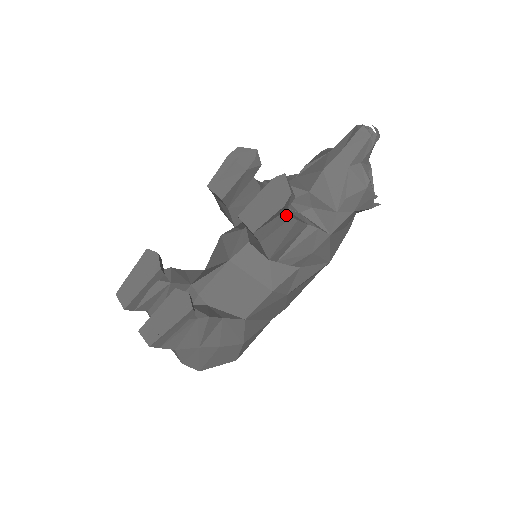
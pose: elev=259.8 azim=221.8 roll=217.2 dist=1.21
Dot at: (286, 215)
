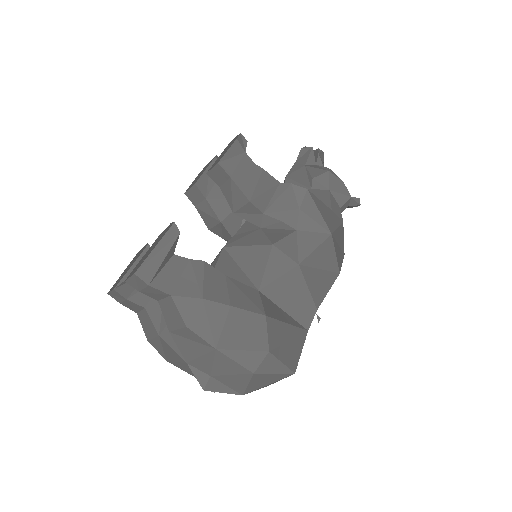
Dot at: (247, 159)
